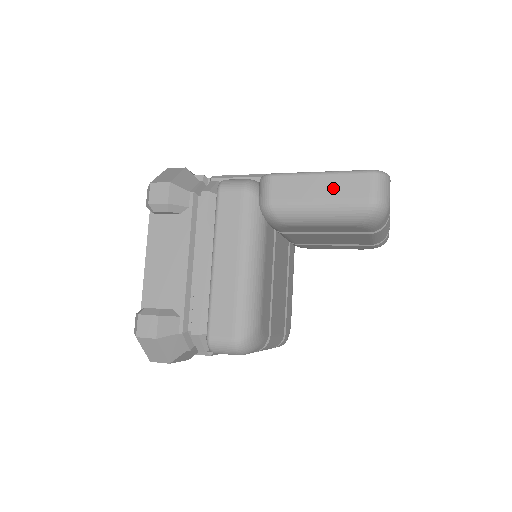
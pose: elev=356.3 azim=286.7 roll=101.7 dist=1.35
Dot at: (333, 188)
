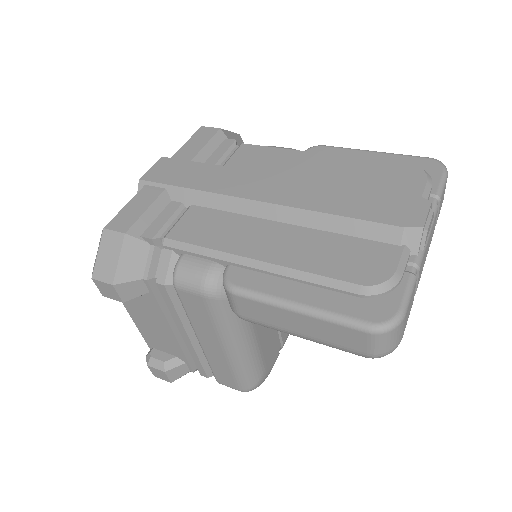
Dot at: (317, 331)
